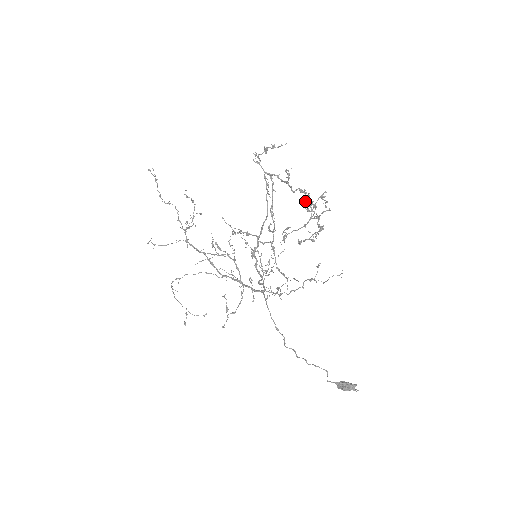
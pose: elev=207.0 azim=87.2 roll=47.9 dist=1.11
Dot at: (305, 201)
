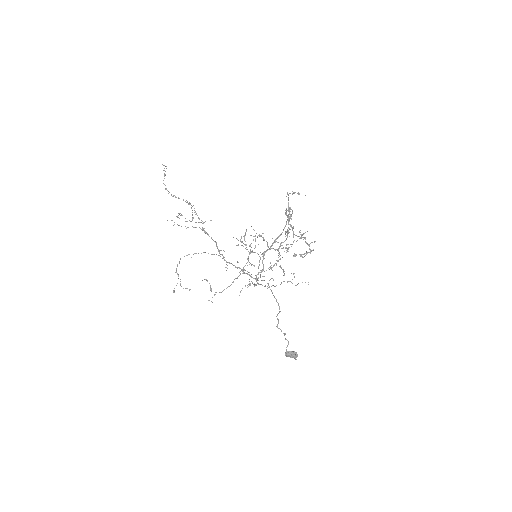
Dot at: occluded
